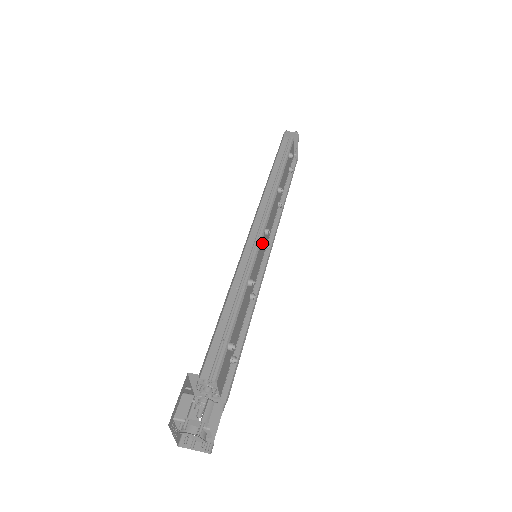
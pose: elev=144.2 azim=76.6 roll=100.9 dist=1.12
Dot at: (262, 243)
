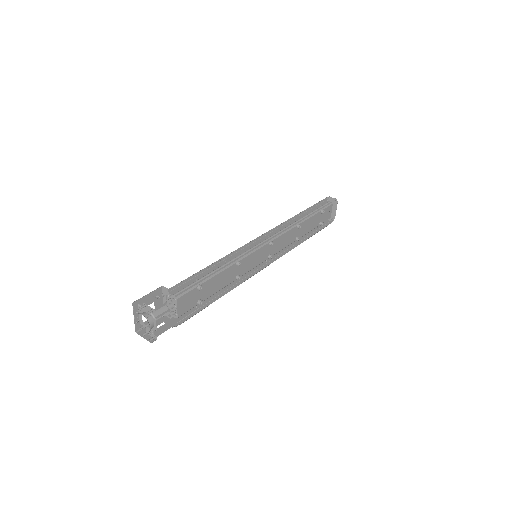
Dot at: (264, 249)
